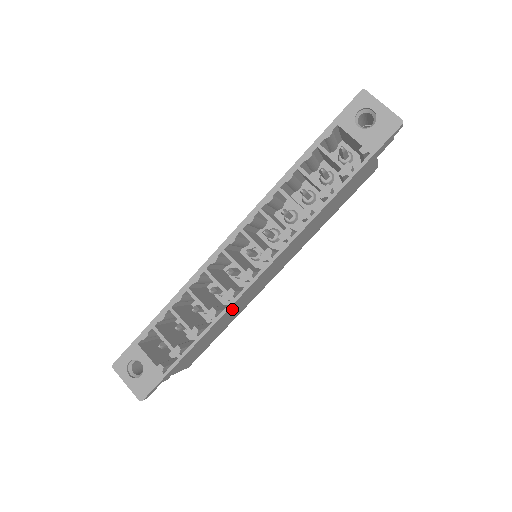
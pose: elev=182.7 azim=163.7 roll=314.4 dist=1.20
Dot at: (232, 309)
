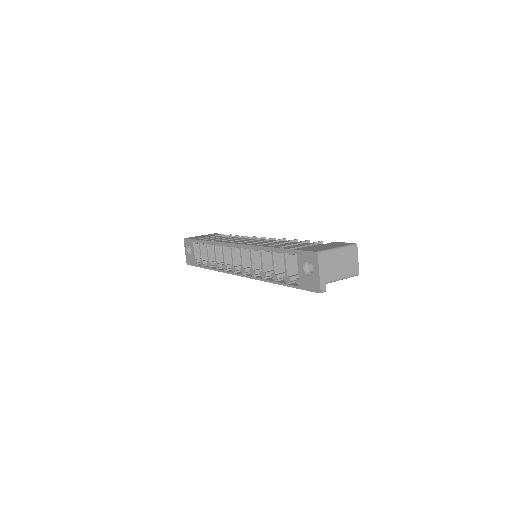
Dot at: occluded
